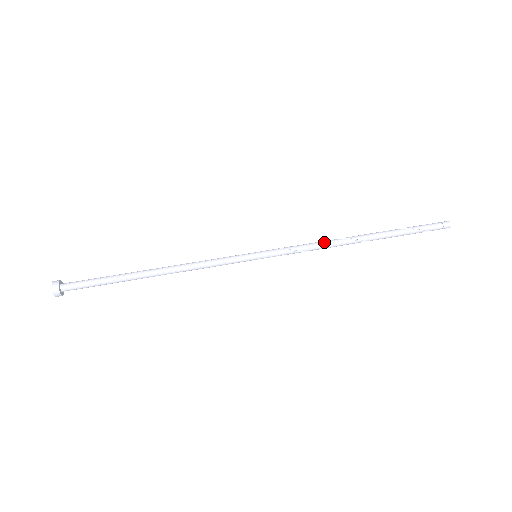
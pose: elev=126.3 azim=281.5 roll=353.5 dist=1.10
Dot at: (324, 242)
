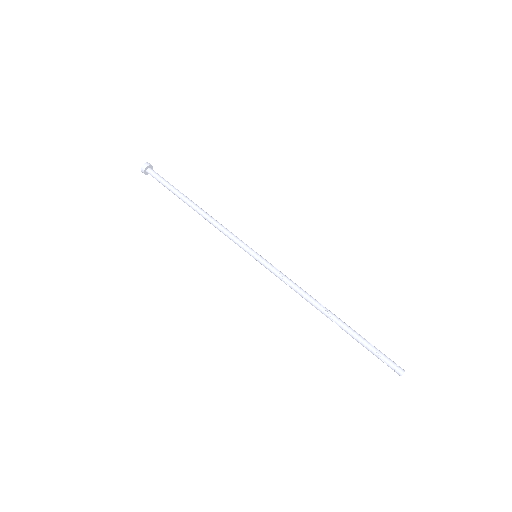
Dot at: occluded
